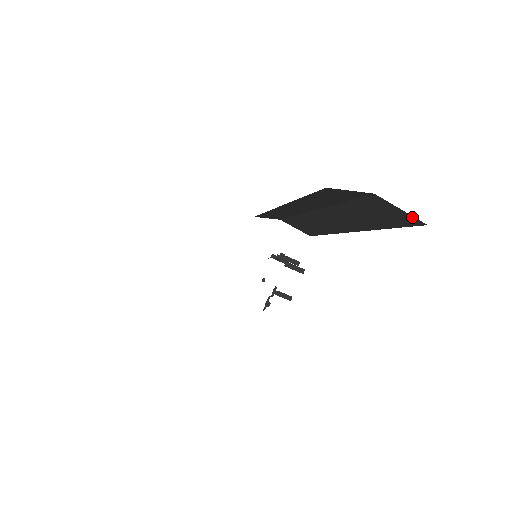
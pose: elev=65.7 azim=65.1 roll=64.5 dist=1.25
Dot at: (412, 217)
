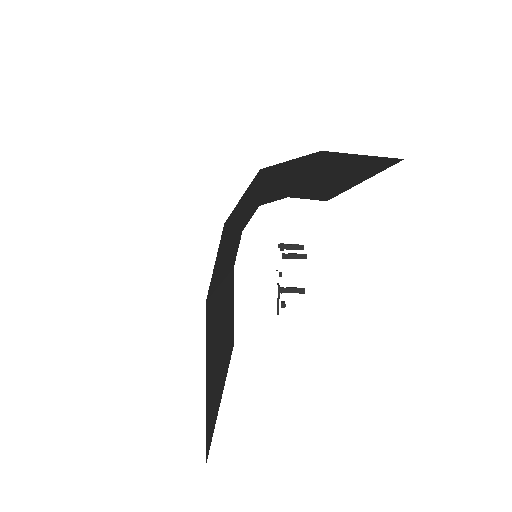
Dot at: (381, 158)
